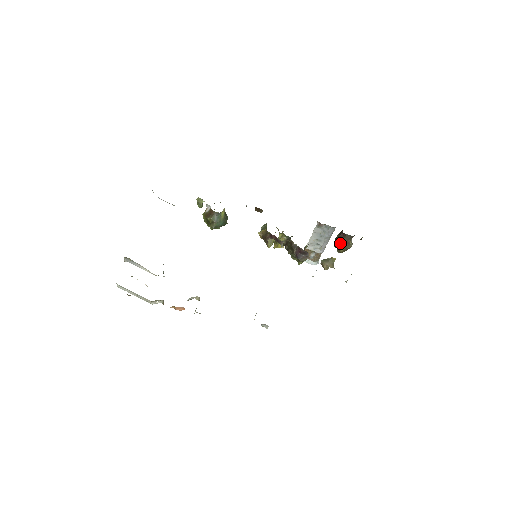
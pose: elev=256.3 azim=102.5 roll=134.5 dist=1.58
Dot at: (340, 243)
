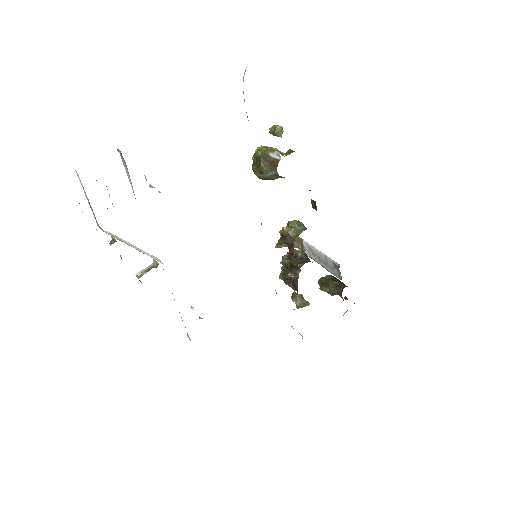
Dot at: (329, 287)
